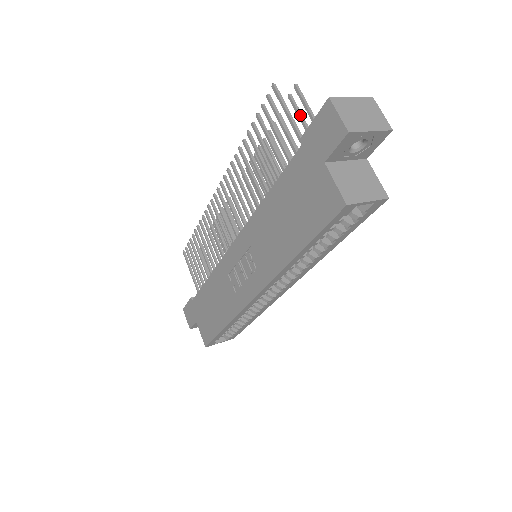
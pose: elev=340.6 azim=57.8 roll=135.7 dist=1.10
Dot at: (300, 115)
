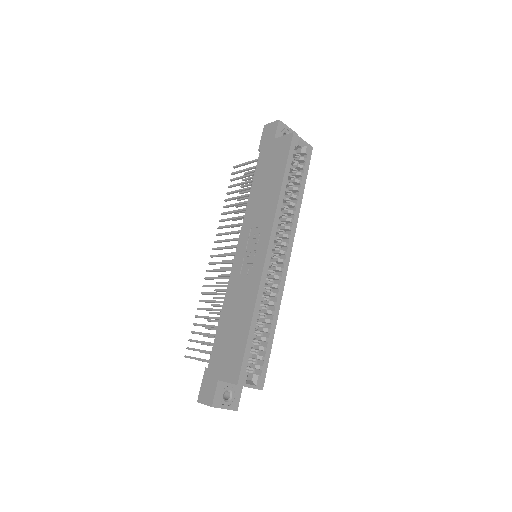
Dot at: (252, 177)
